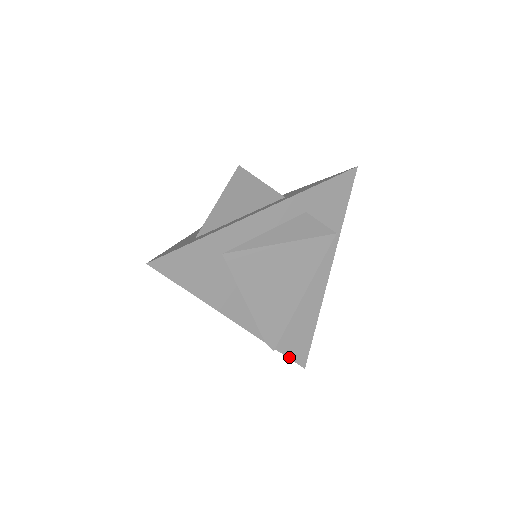
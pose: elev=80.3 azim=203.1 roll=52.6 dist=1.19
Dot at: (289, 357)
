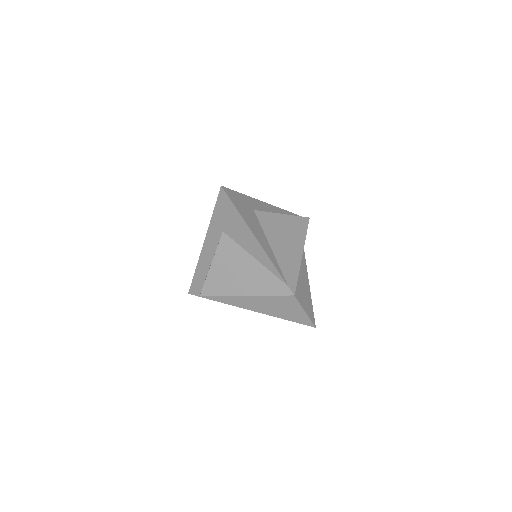
Dot at: (304, 310)
